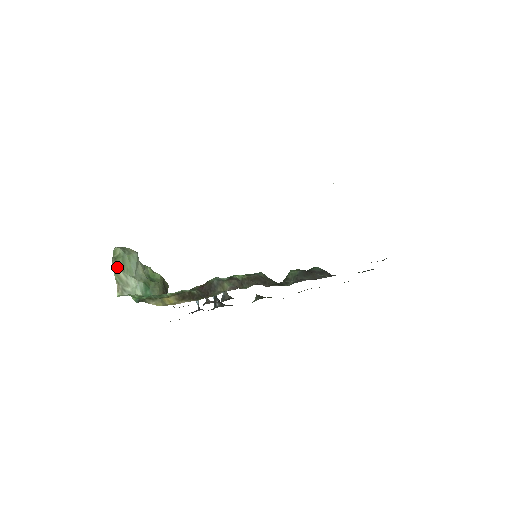
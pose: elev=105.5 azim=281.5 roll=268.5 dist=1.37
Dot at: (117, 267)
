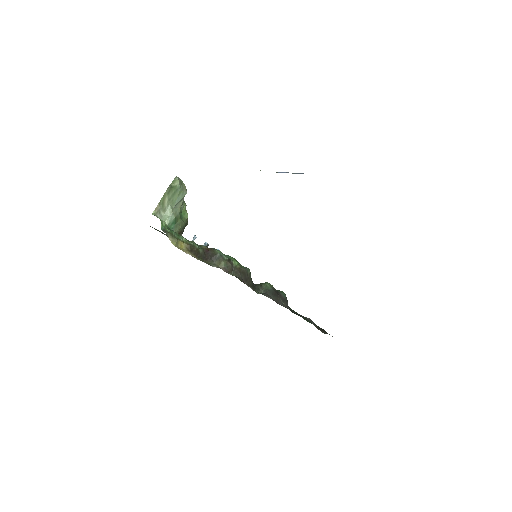
Dot at: (168, 194)
